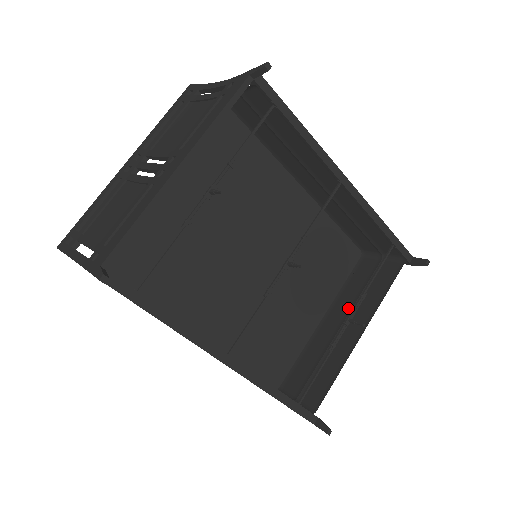
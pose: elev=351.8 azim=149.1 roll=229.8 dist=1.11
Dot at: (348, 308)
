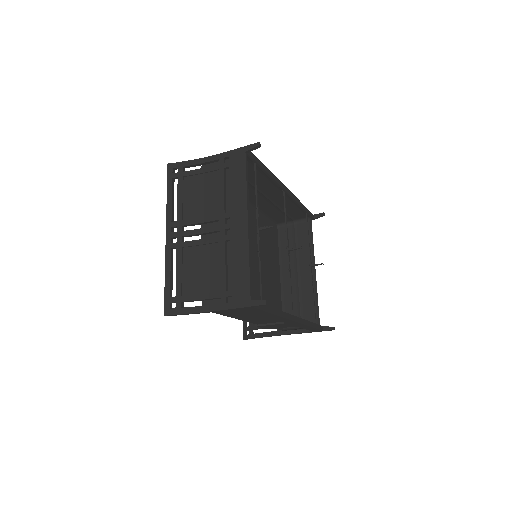
Dot at: (294, 261)
